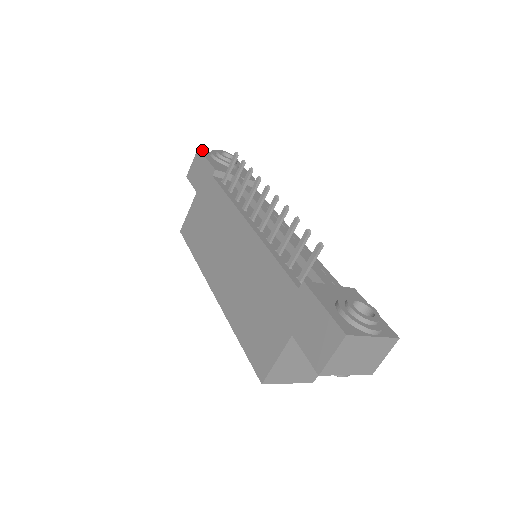
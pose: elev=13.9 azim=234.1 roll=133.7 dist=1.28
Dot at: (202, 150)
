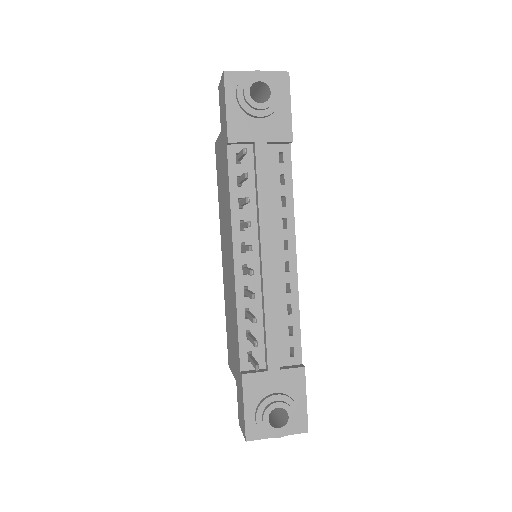
Dot at: (228, 75)
